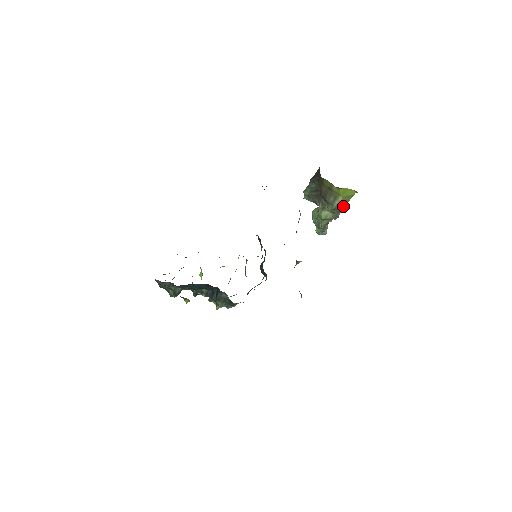
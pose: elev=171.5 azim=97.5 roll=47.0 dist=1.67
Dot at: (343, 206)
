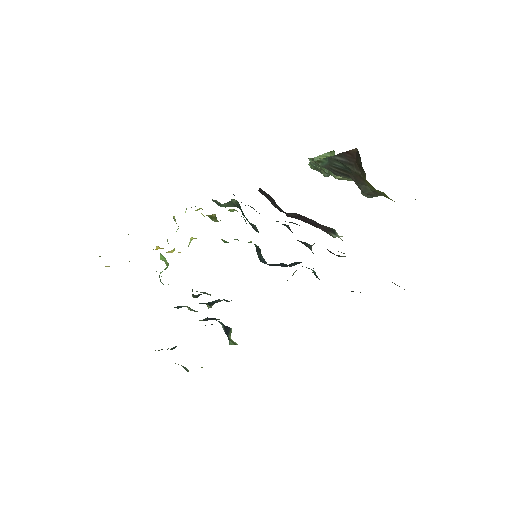
Dot at: occluded
